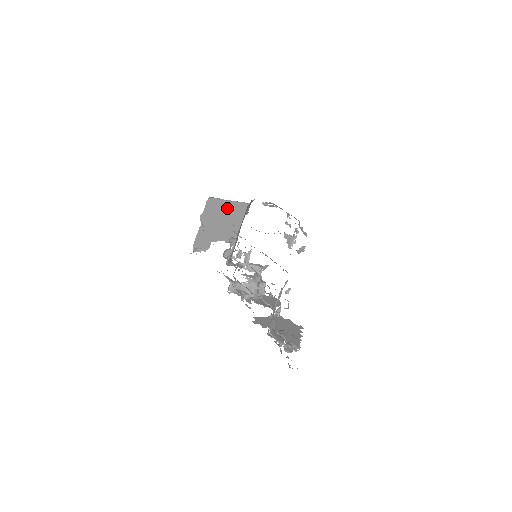
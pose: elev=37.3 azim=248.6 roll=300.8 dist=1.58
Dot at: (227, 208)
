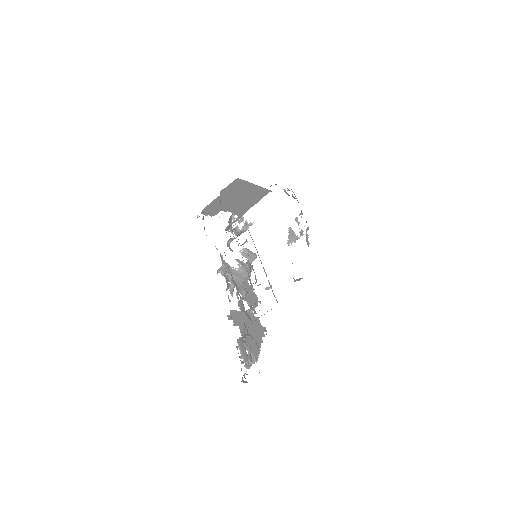
Dot at: (250, 189)
